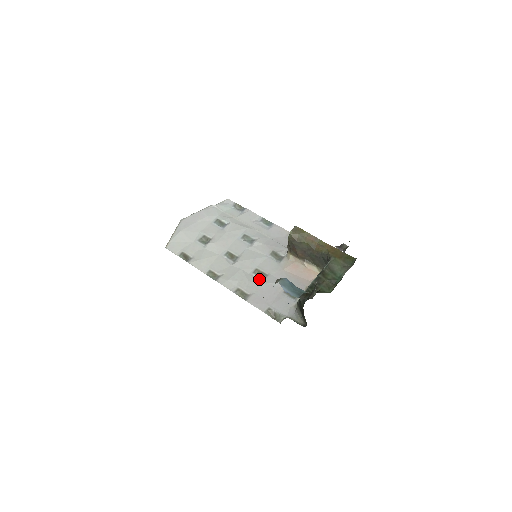
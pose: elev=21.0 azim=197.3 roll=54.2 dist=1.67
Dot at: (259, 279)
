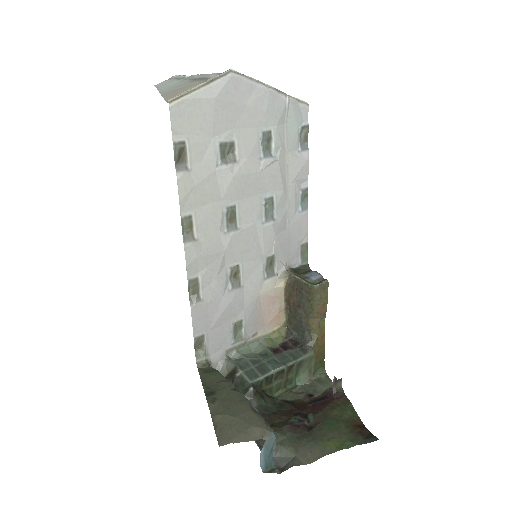
Dot at: (228, 284)
